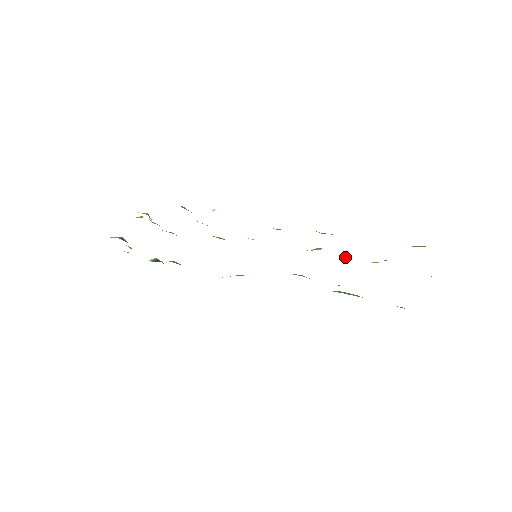
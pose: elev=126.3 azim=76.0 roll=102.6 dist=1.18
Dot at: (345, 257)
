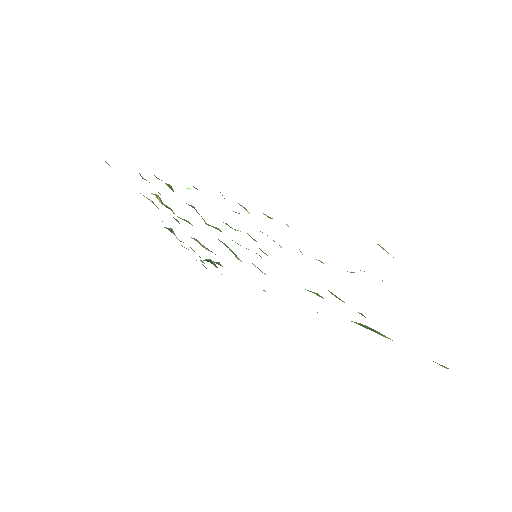
Dot at: occluded
